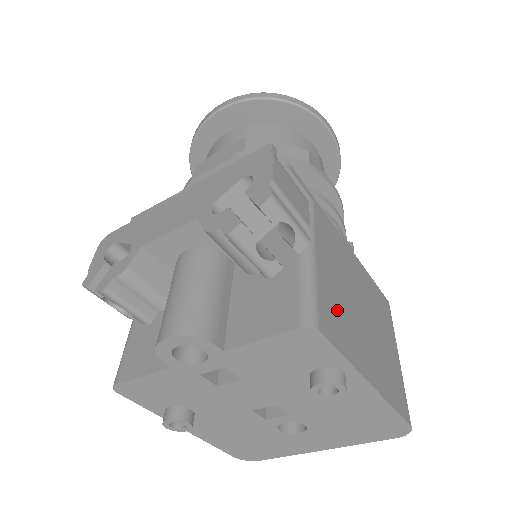
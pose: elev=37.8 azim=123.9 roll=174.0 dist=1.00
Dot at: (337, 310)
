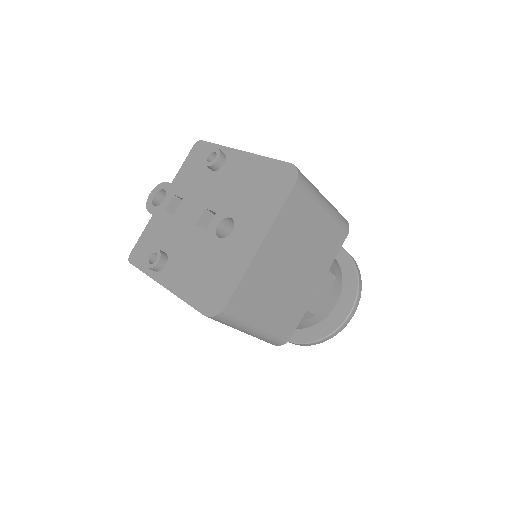
Dot at: occluded
